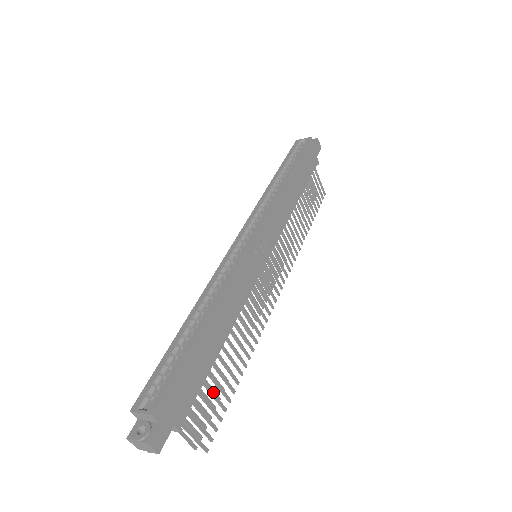
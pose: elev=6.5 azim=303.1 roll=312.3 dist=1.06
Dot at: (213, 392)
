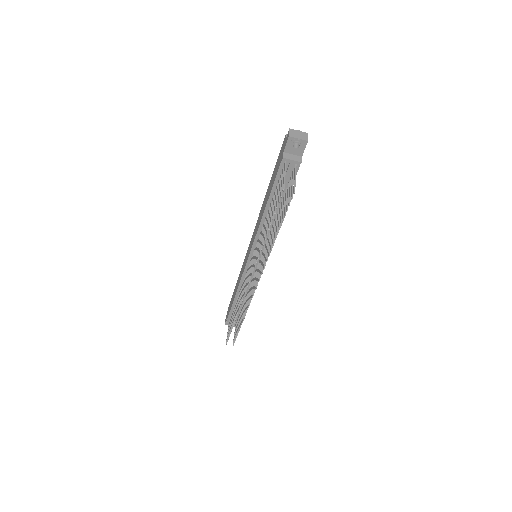
Dot at: (286, 201)
